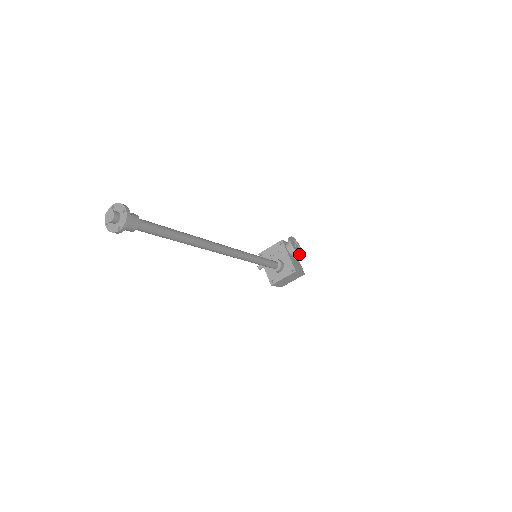
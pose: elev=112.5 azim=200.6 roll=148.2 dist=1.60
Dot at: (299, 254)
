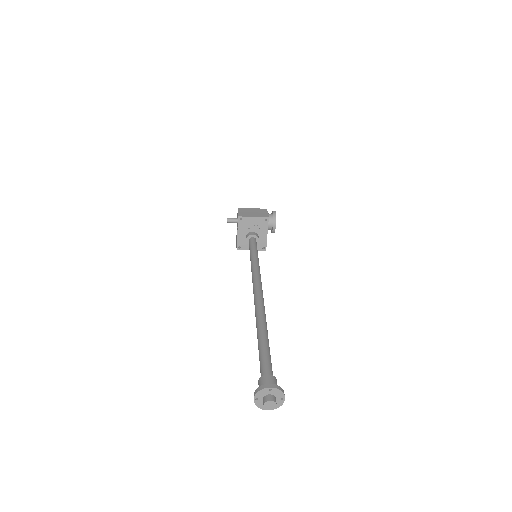
Dot at: occluded
